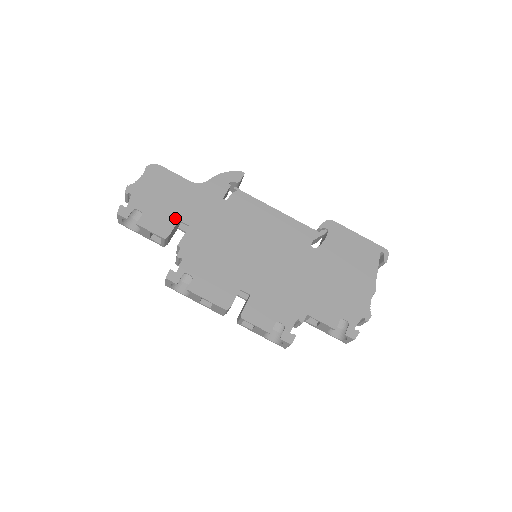
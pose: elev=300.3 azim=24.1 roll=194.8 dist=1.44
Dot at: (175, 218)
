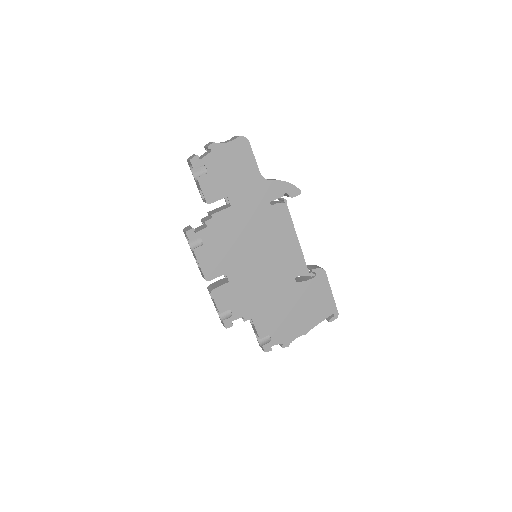
Dot at: (226, 193)
